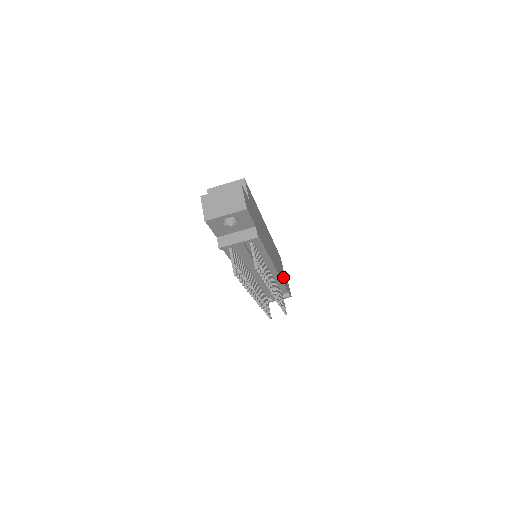
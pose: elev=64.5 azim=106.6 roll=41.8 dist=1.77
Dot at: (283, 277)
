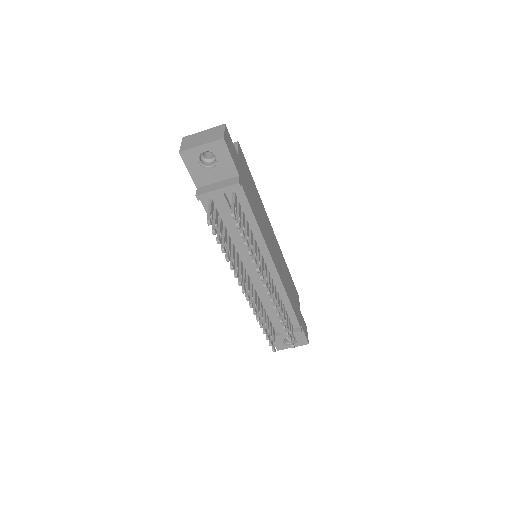
Dot at: (294, 304)
